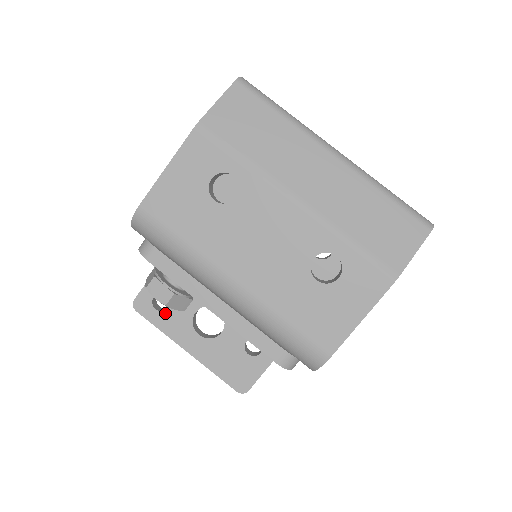
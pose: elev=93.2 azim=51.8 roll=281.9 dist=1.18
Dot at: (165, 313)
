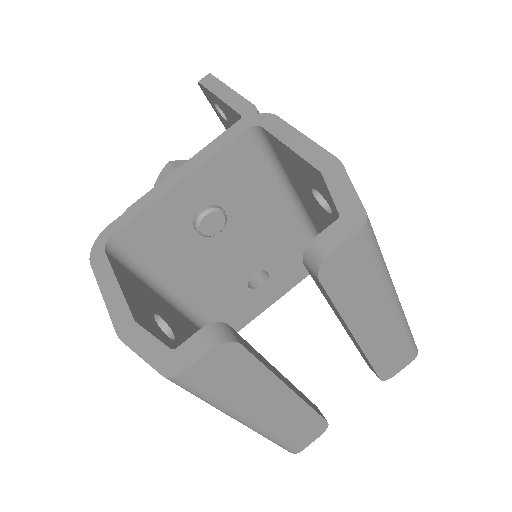
Dot at: (223, 118)
